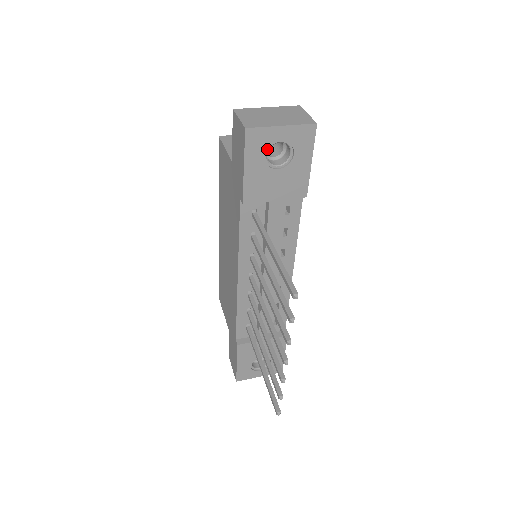
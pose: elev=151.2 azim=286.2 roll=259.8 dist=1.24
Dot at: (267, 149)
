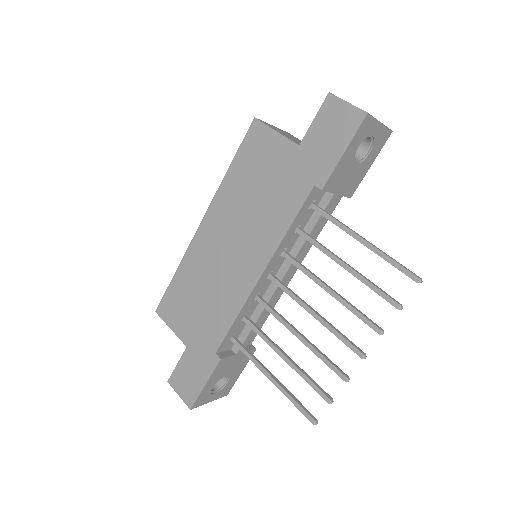
Dot at: (362, 140)
